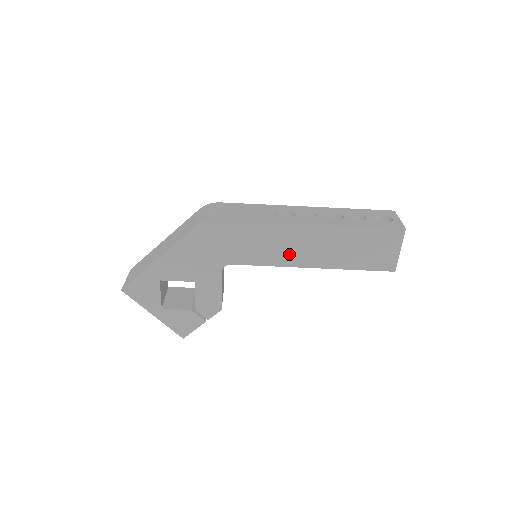
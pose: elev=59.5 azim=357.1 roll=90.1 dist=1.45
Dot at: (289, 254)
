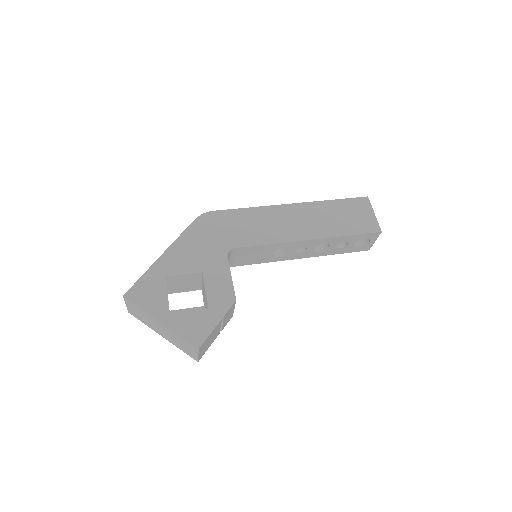
Dot at: (284, 231)
